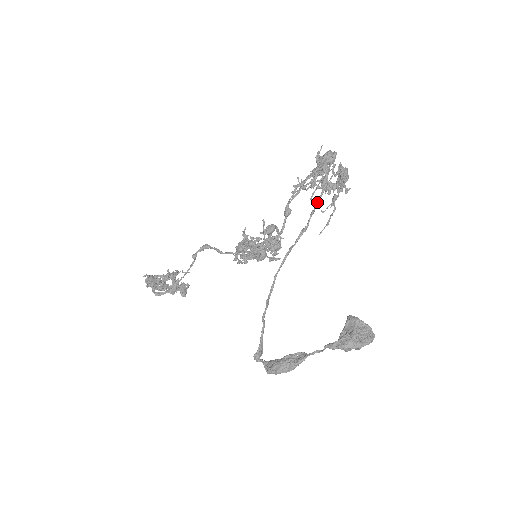
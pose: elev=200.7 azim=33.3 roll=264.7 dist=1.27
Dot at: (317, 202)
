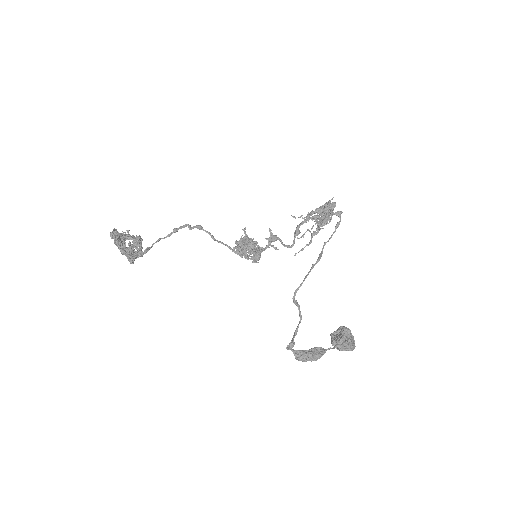
Dot at: (331, 237)
